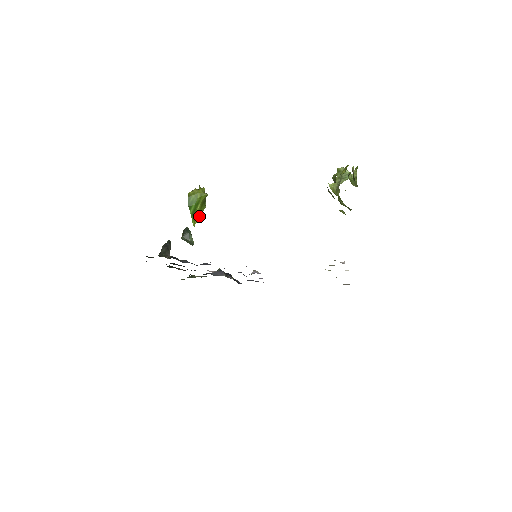
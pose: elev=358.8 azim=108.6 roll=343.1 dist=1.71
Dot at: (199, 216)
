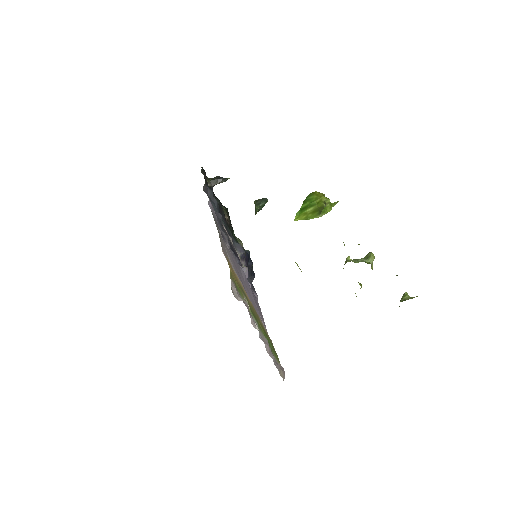
Dot at: (306, 218)
